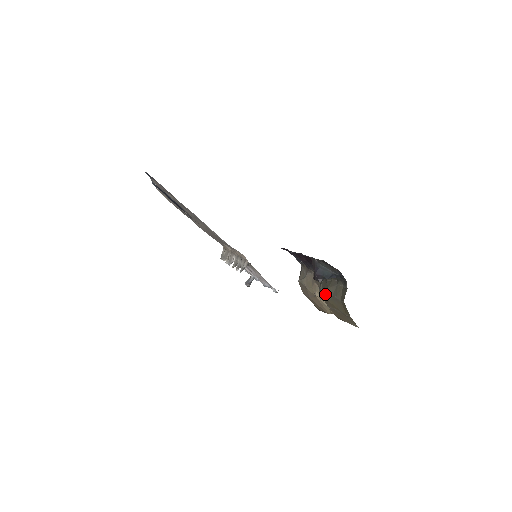
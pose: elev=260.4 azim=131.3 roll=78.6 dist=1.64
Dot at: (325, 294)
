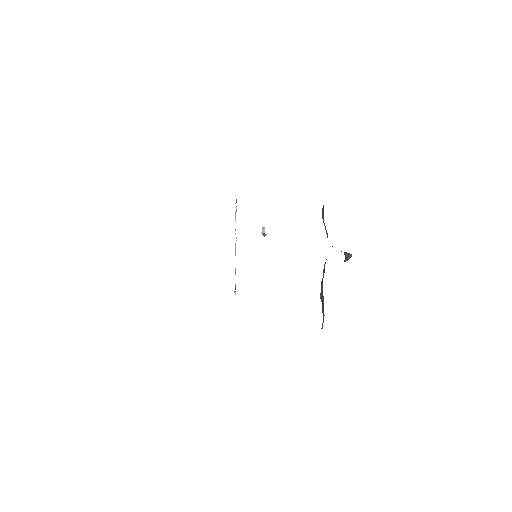
Dot at: occluded
